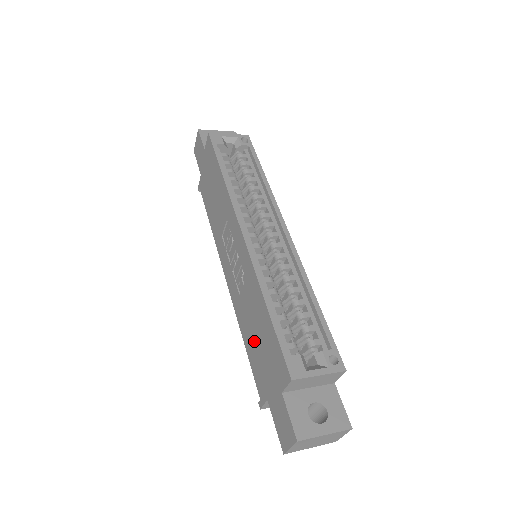
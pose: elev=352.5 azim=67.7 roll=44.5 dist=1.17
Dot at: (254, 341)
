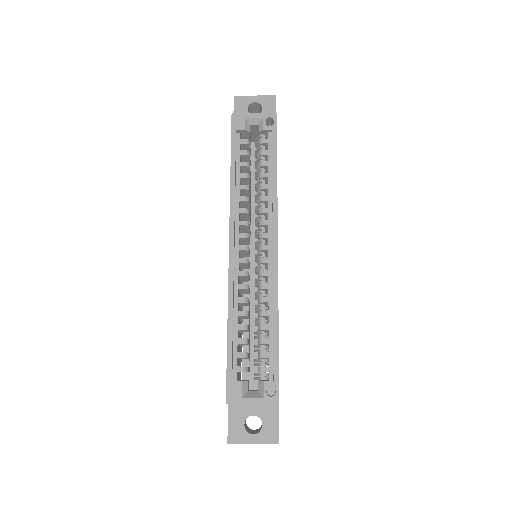
Dot at: occluded
